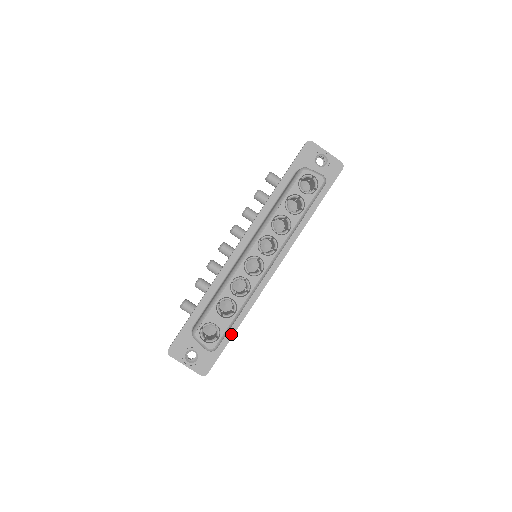
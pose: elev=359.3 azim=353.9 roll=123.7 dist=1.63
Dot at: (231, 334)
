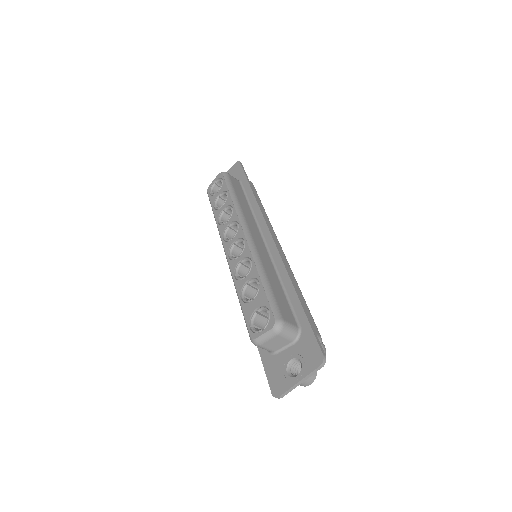
Dot at: (298, 305)
